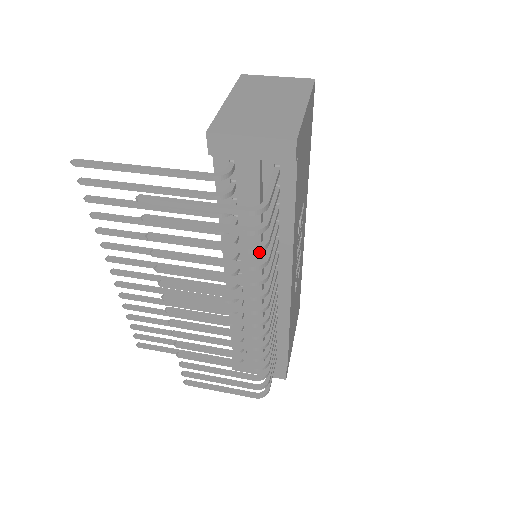
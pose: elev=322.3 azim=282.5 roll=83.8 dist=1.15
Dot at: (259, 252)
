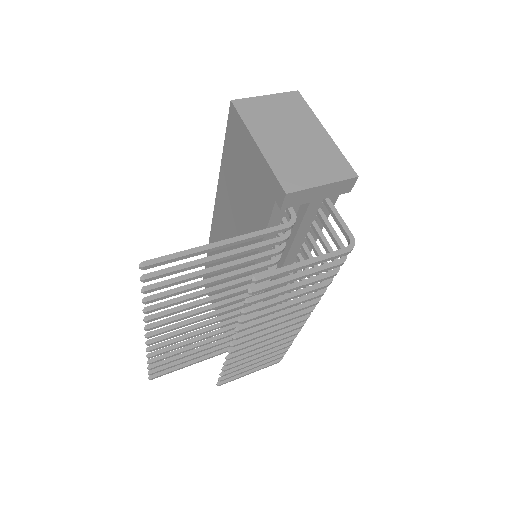
Dot at: occluded
